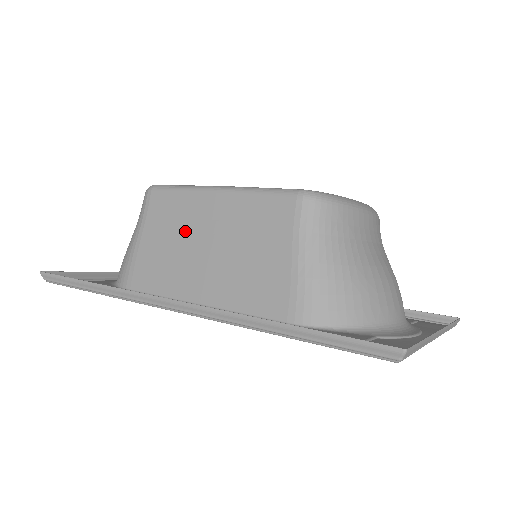
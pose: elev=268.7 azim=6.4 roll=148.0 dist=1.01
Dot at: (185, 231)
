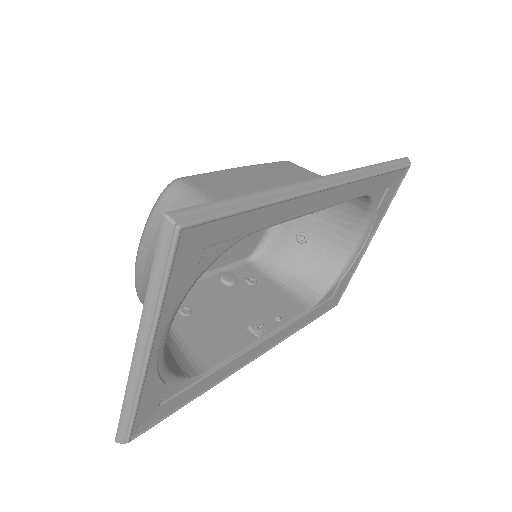
Dot at: (249, 186)
